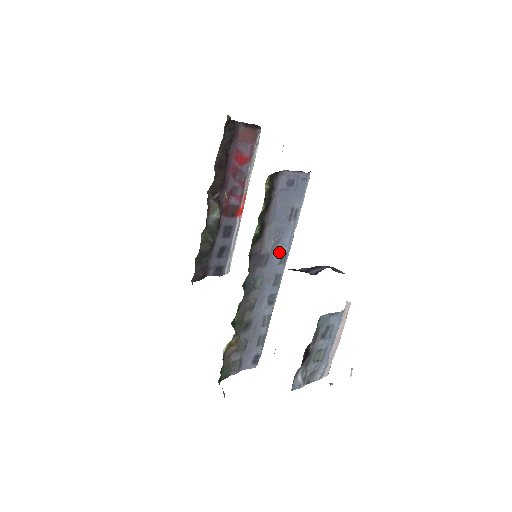
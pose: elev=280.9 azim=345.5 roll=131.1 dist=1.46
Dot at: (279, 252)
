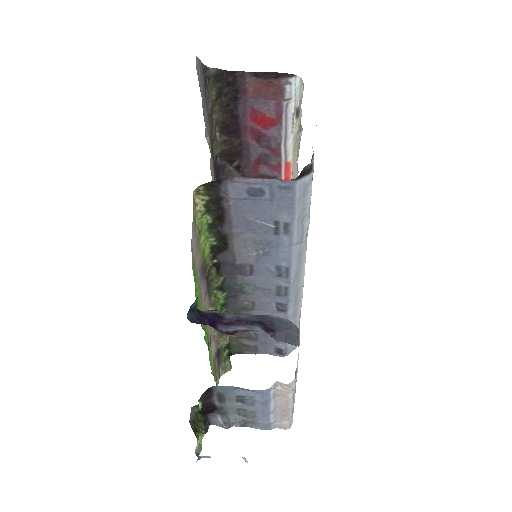
Dot at: (273, 265)
